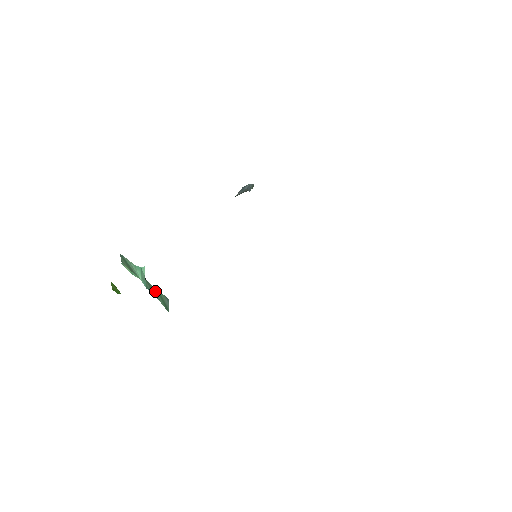
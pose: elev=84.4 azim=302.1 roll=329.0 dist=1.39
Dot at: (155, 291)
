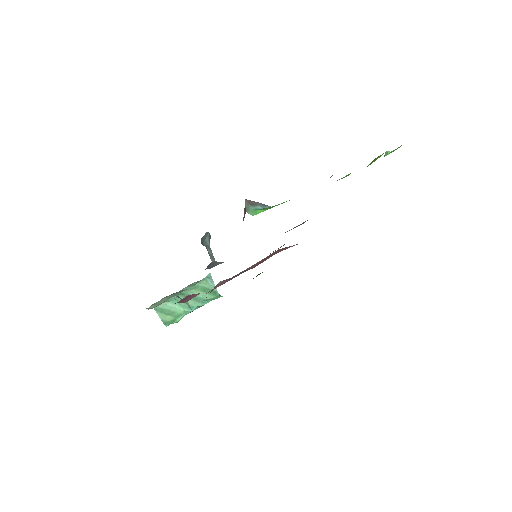
Dot at: occluded
